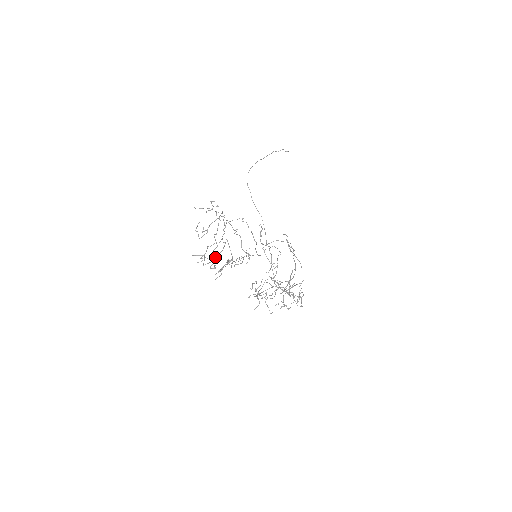
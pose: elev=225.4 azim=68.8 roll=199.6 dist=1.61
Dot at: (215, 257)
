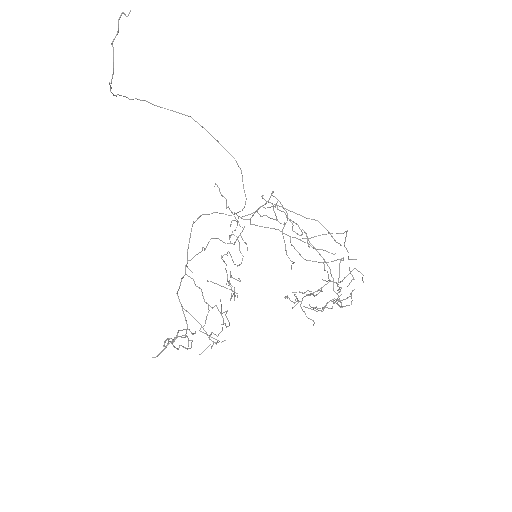
Dot at: (222, 327)
